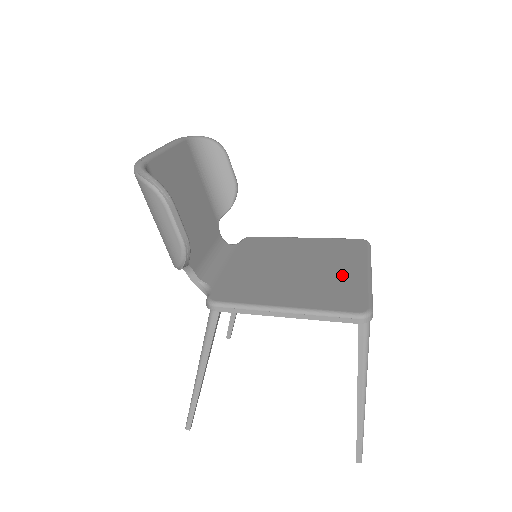
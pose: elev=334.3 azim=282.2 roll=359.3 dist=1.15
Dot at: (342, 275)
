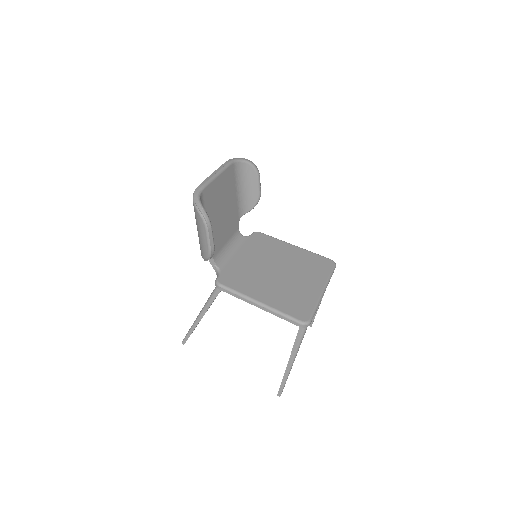
Dot at: (305, 288)
